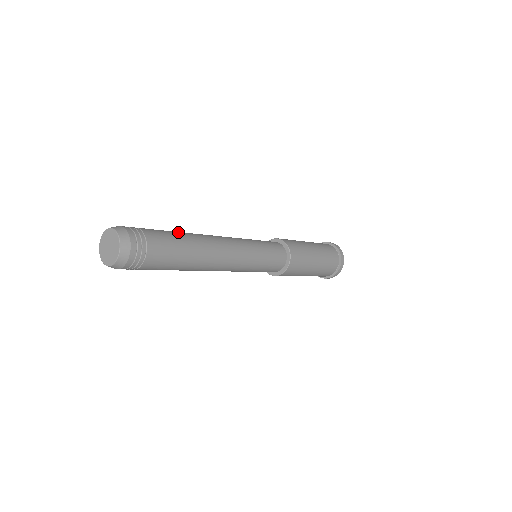
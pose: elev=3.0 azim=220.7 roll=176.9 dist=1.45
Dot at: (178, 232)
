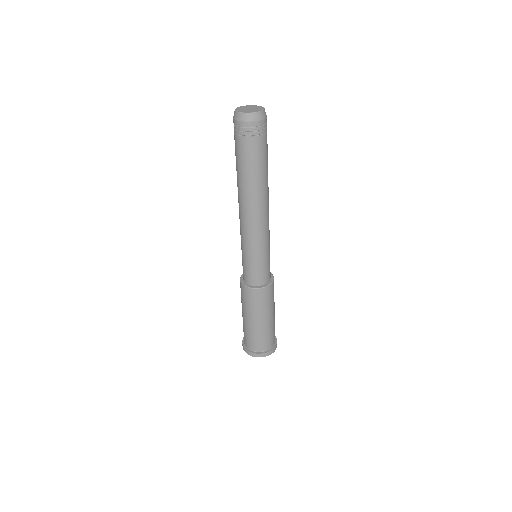
Dot at: occluded
